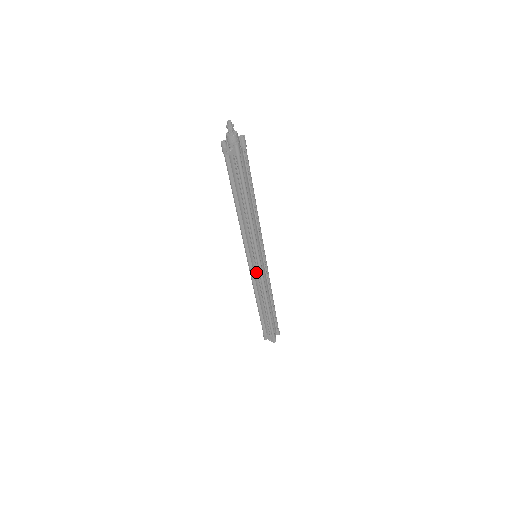
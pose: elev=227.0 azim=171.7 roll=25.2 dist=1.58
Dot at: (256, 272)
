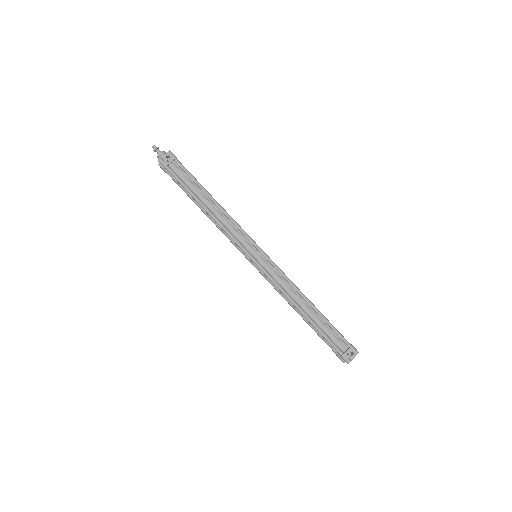
Dot at: (269, 268)
